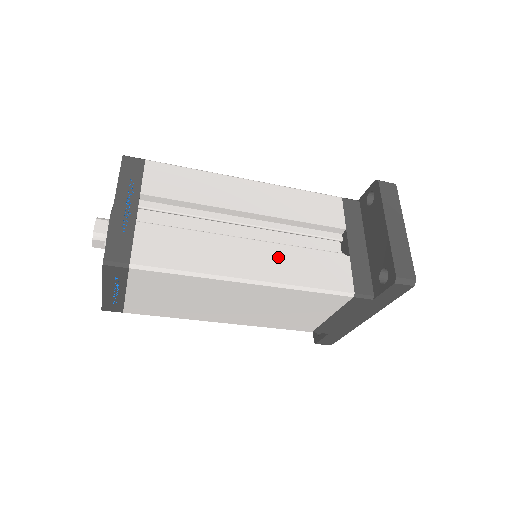
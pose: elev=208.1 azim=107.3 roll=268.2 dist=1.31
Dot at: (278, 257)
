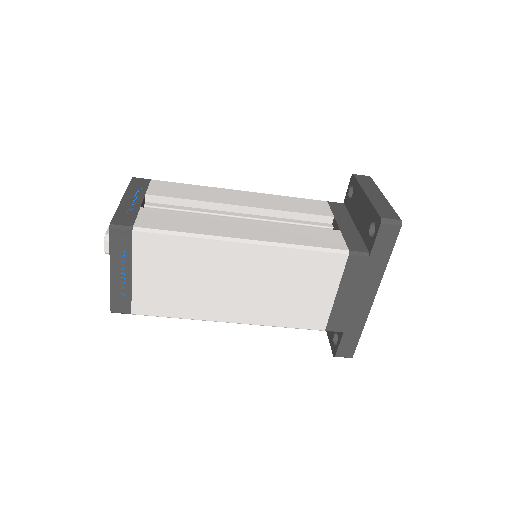
Dot at: (270, 228)
